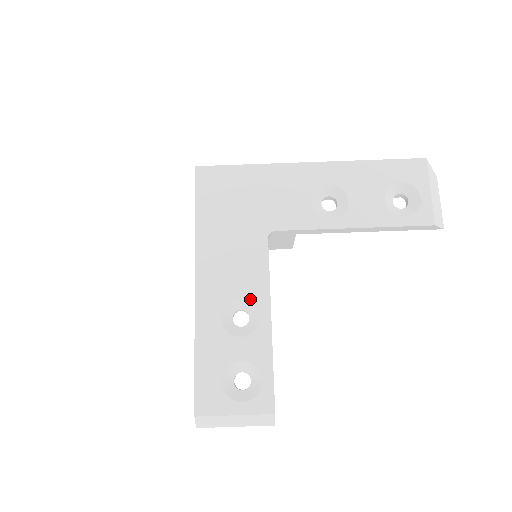
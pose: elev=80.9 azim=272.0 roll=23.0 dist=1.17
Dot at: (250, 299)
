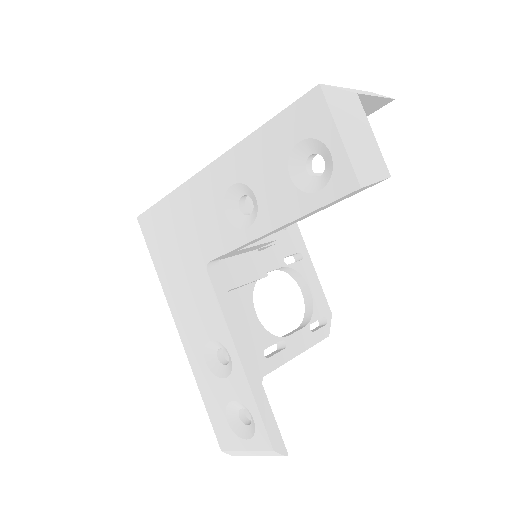
Dot at: (217, 340)
